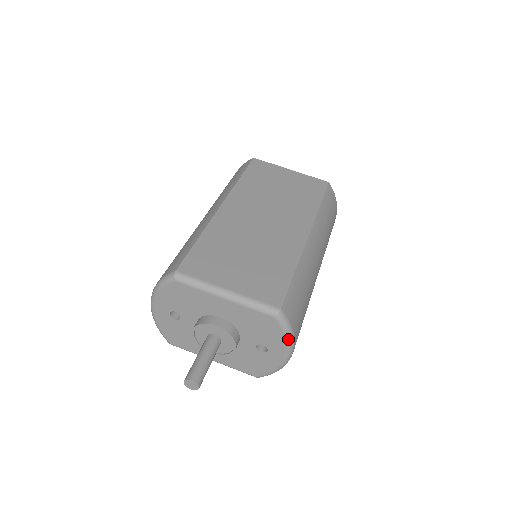
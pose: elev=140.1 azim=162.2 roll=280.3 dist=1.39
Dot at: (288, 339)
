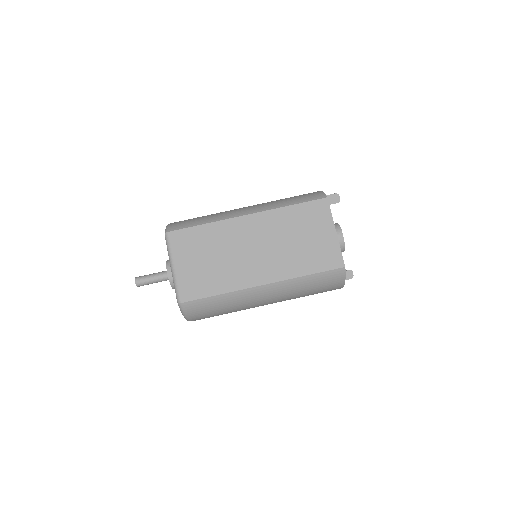
Dot at: (183, 315)
